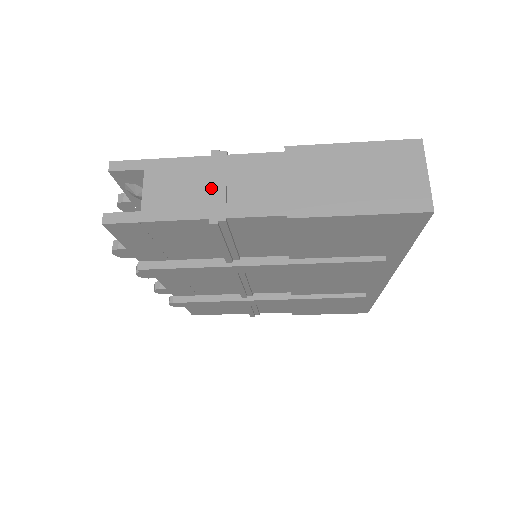
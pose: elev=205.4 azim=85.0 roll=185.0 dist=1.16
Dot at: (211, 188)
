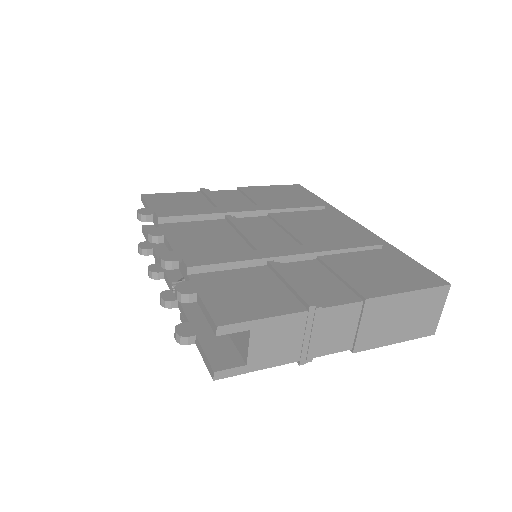
Dot at: (305, 339)
